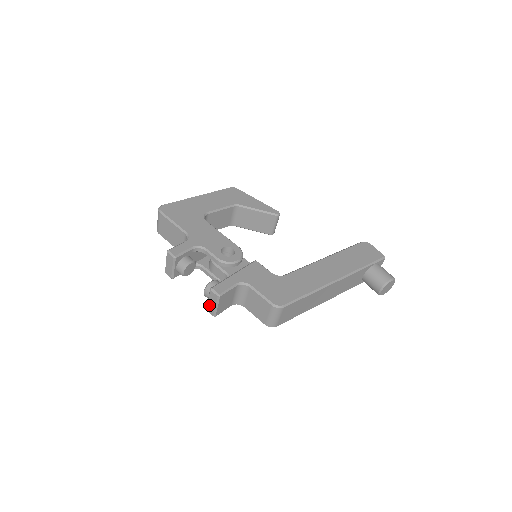
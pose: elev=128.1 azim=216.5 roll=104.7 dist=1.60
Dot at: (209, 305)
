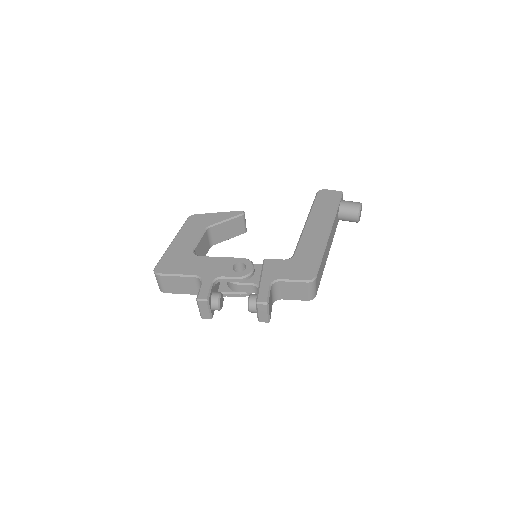
Dot at: (260, 317)
